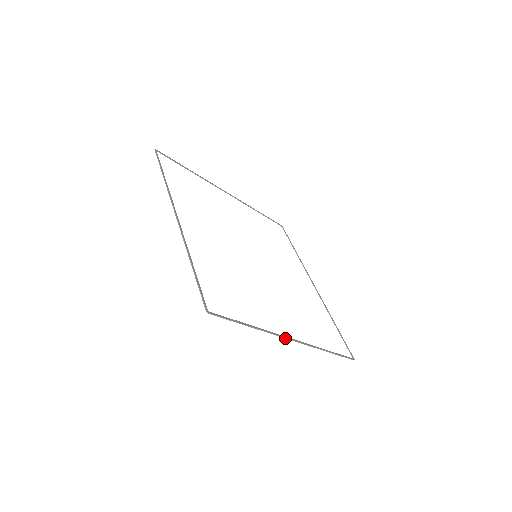
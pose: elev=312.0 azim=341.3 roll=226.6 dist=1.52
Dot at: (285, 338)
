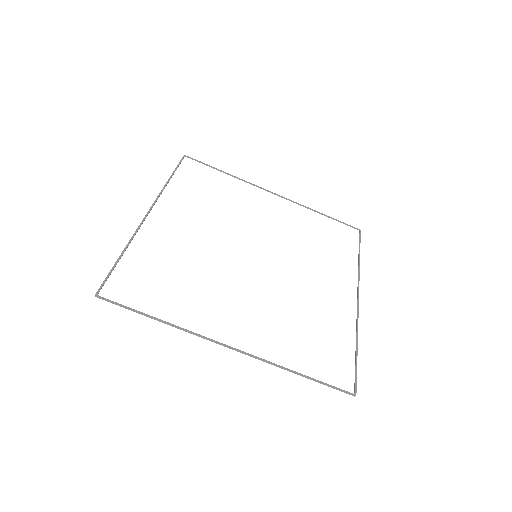
Dot at: (358, 309)
